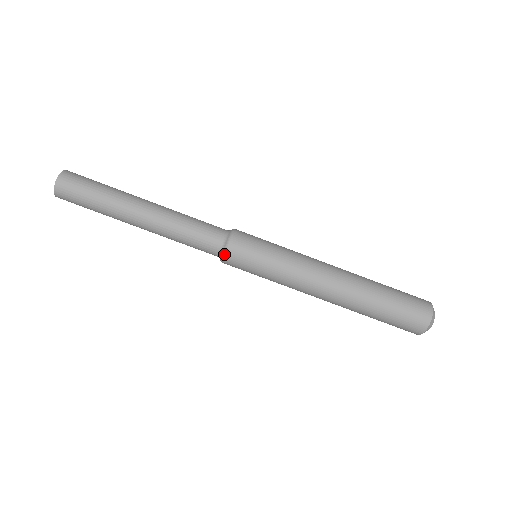
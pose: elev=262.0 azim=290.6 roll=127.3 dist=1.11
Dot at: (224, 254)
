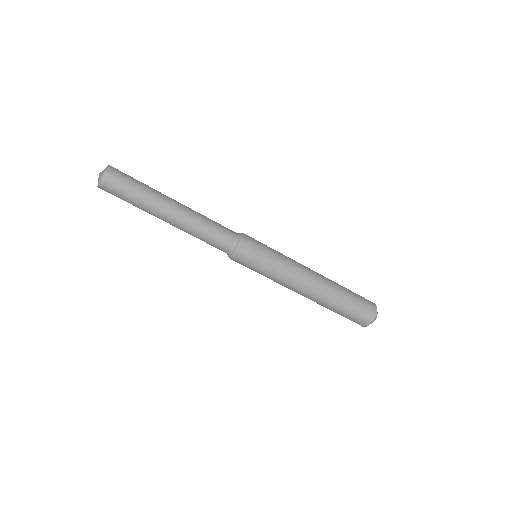
Dot at: (239, 245)
